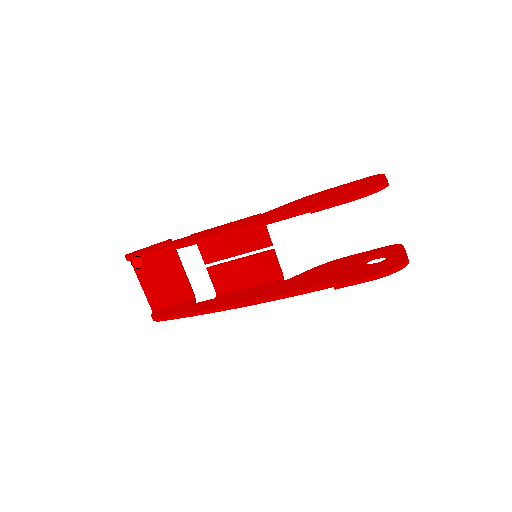
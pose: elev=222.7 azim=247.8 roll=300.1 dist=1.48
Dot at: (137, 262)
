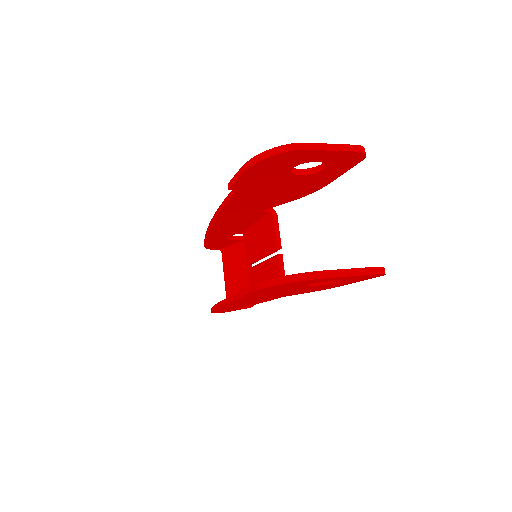
Dot at: (225, 256)
